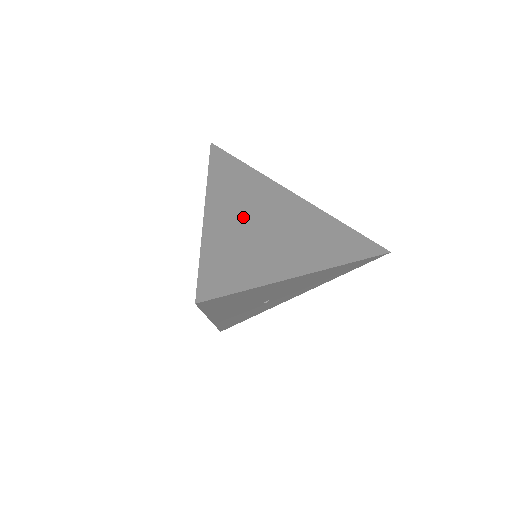
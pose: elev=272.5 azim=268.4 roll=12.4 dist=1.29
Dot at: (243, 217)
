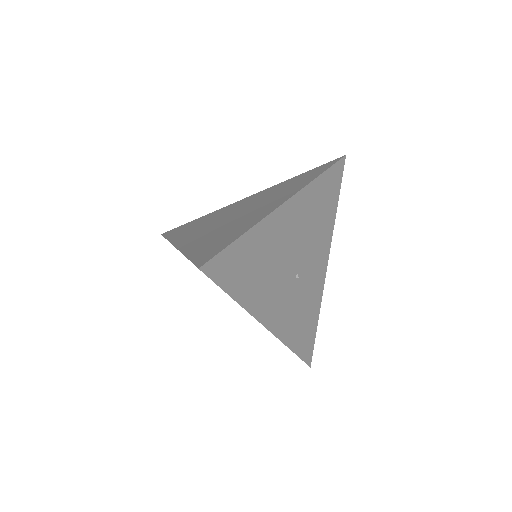
Dot at: (210, 228)
